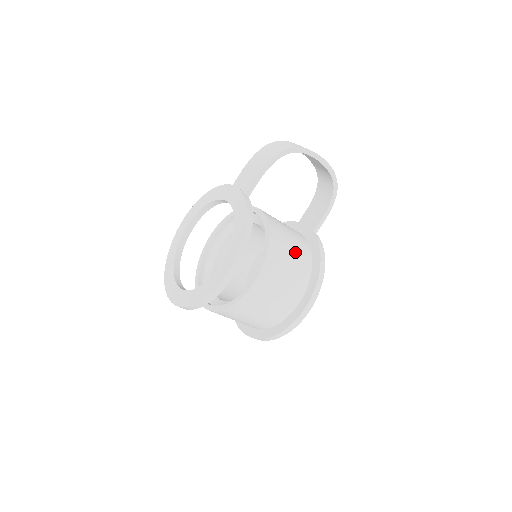
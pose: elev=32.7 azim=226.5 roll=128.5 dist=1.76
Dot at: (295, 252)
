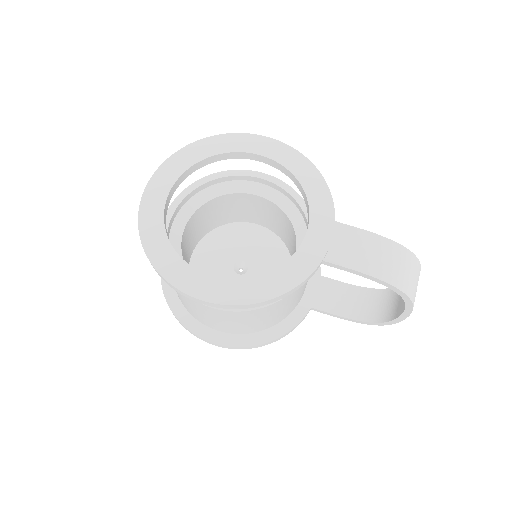
Dot at: (275, 317)
